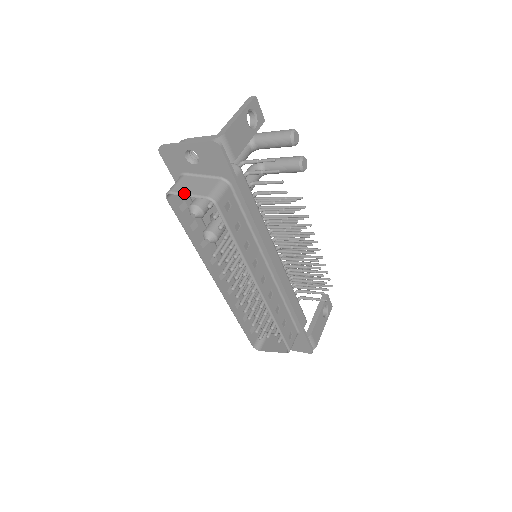
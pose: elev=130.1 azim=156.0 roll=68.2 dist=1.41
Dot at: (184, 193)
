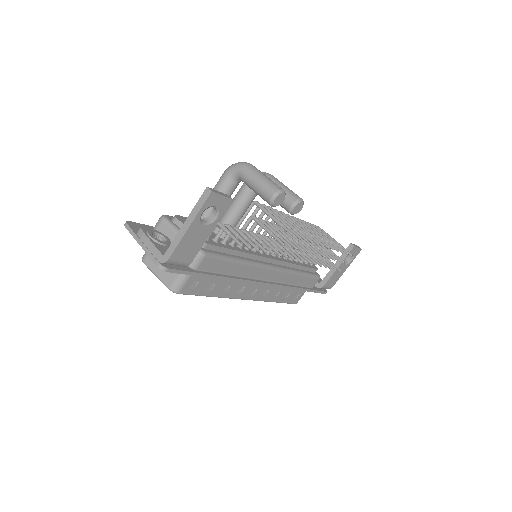
Dot at: (153, 272)
